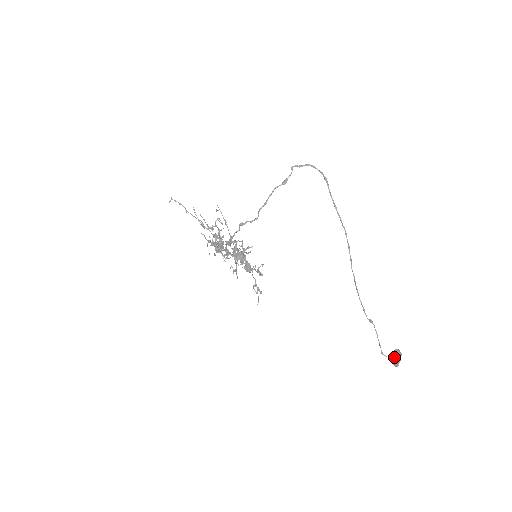
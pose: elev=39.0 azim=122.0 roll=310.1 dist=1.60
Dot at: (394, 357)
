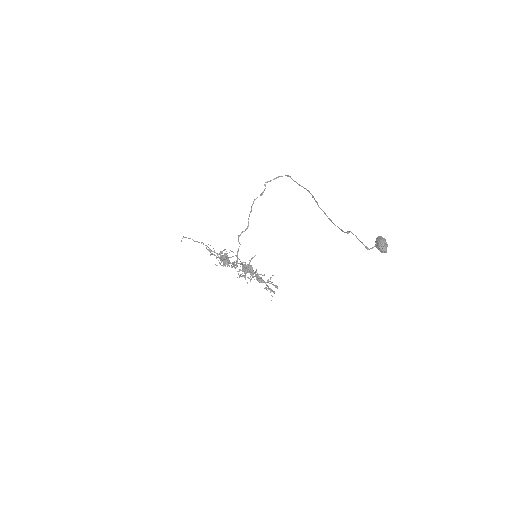
Dot at: (376, 242)
